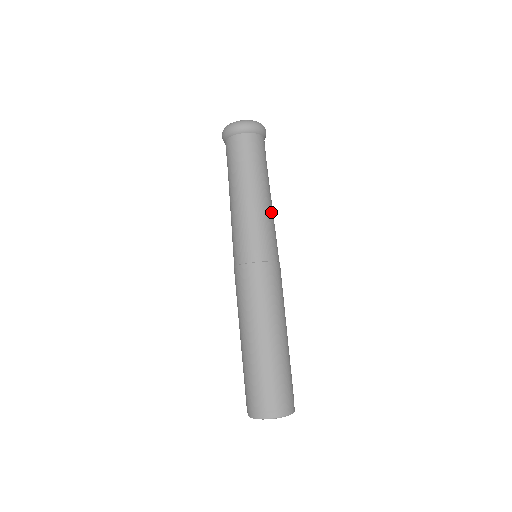
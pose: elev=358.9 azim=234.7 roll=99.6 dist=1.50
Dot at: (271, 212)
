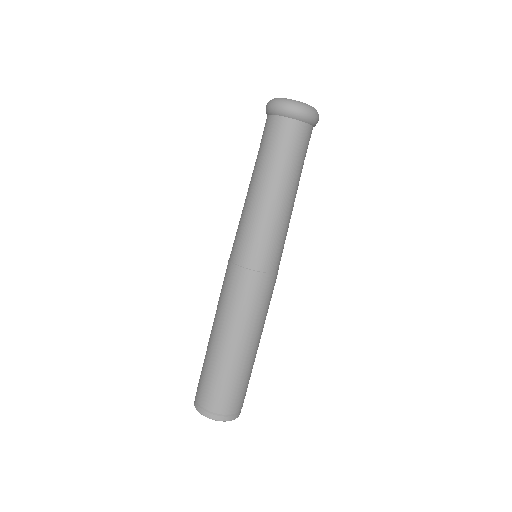
Dot at: (290, 218)
